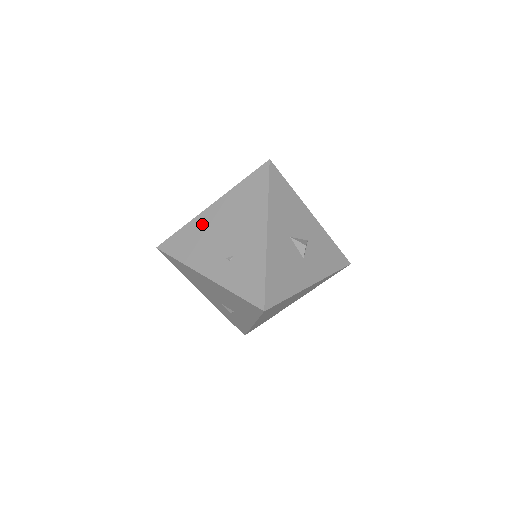
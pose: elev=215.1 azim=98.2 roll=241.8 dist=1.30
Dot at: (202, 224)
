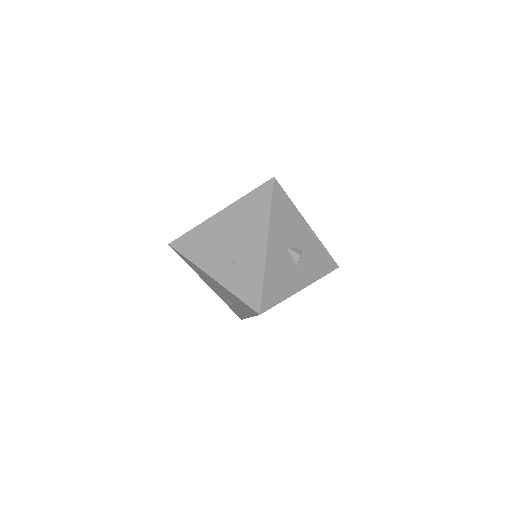
Dot at: (210, 229)
